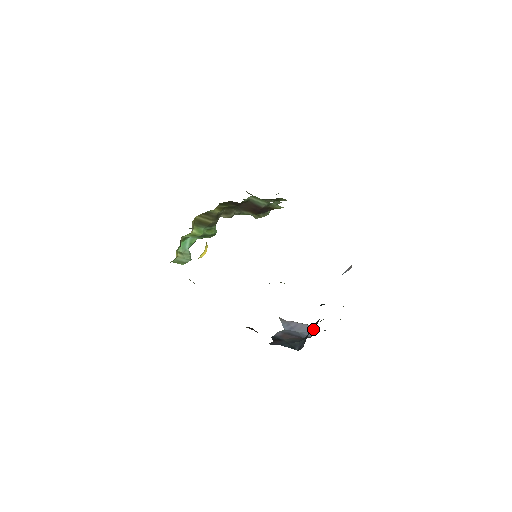
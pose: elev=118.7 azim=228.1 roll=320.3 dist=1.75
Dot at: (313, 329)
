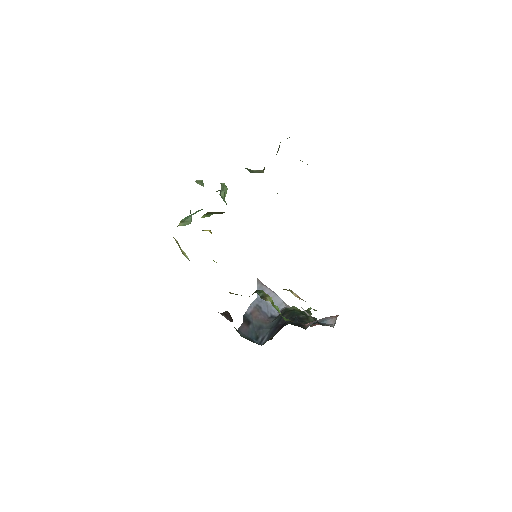
Dot at: (282, 304)
